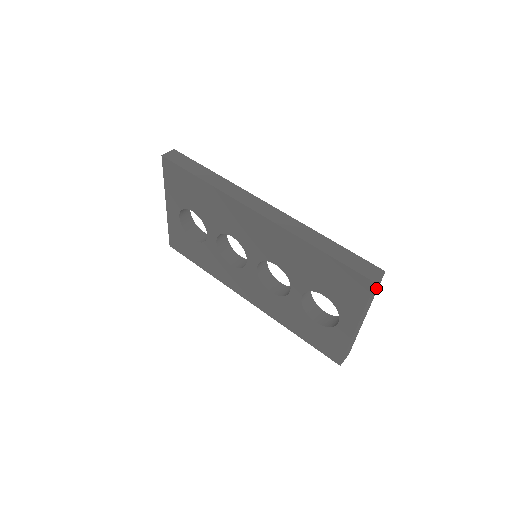
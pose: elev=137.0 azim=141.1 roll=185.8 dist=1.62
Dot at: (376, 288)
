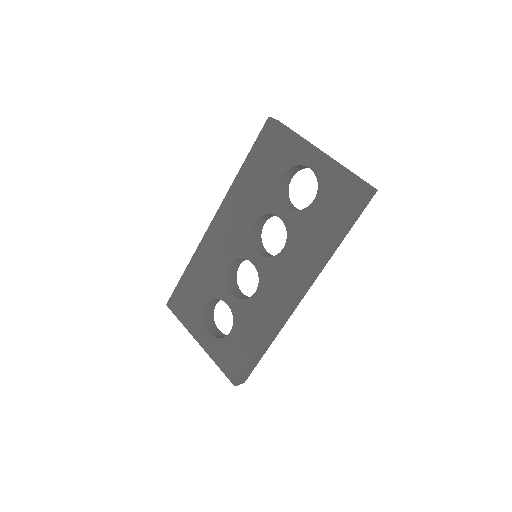
Dot at: (286, 127)
